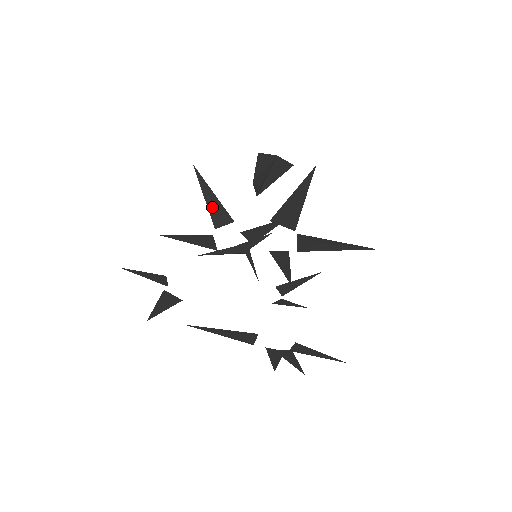
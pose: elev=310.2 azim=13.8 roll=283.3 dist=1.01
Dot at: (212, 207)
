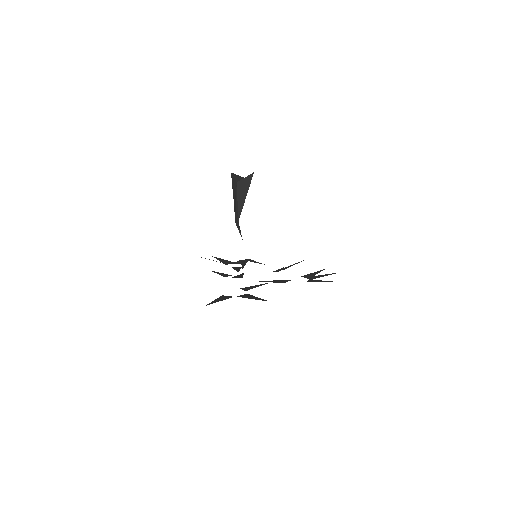
Dot at: (213, 260)
